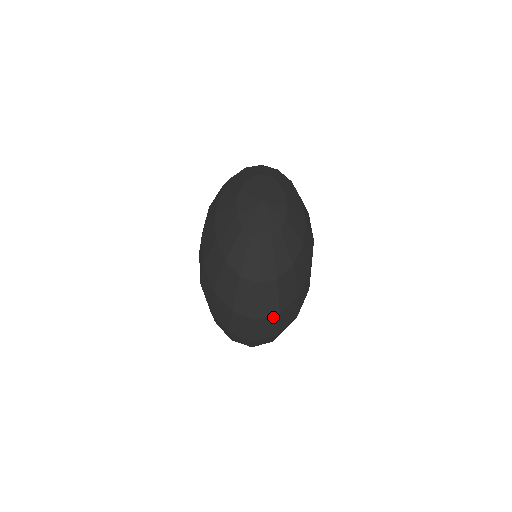
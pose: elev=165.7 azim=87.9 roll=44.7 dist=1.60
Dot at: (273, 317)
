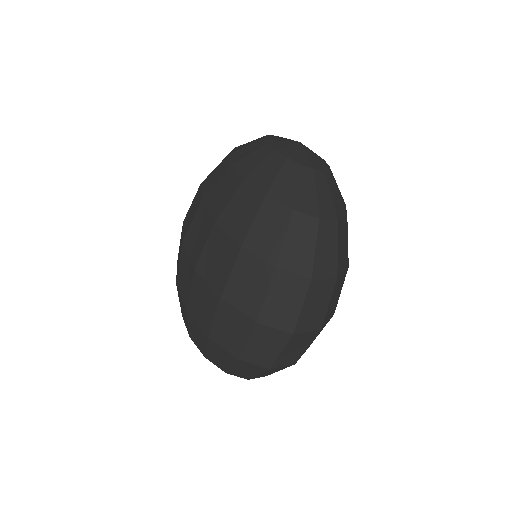
Dot at: (329, 283)
